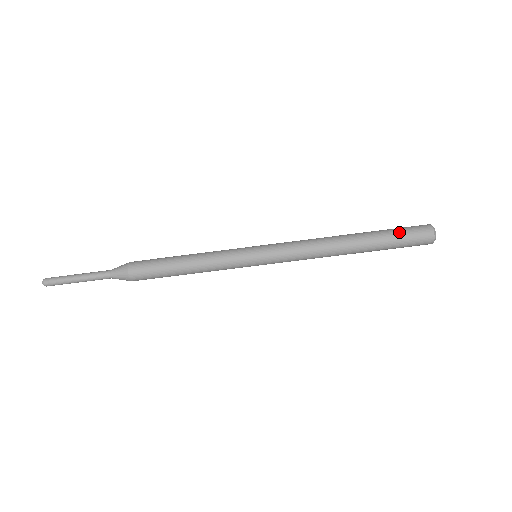
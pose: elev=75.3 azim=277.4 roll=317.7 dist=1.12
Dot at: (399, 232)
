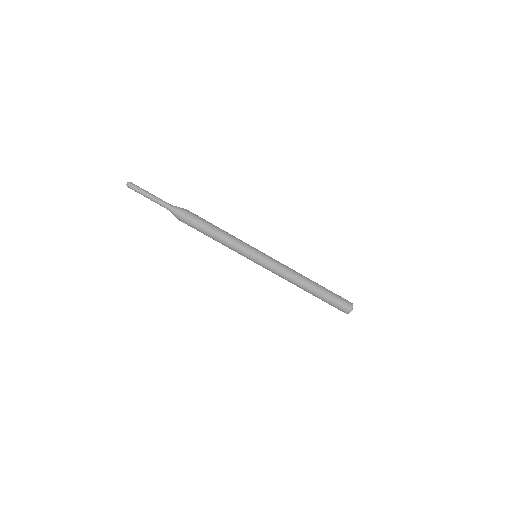
Dot at: (336, 297)
